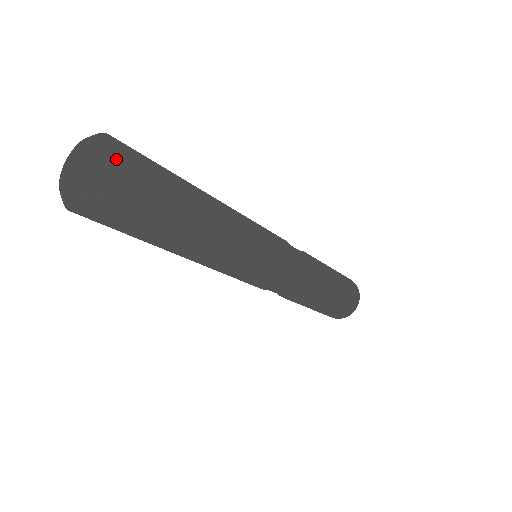
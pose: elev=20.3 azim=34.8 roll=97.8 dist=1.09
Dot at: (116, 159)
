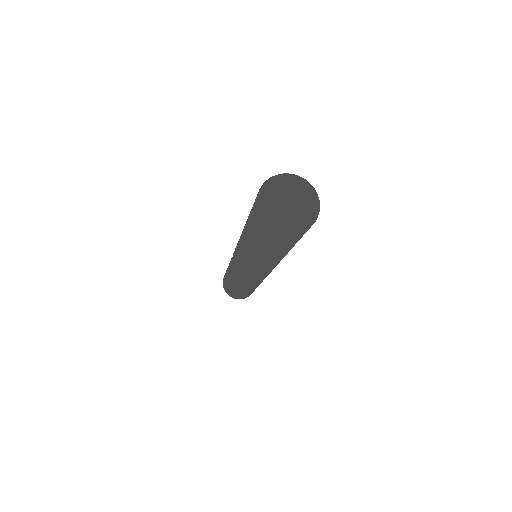
Dot at: occluded
